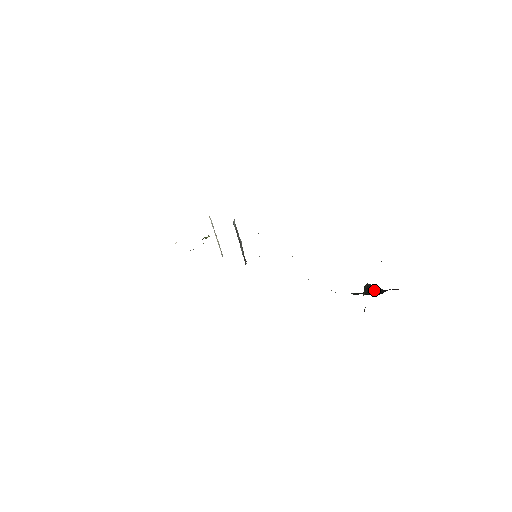
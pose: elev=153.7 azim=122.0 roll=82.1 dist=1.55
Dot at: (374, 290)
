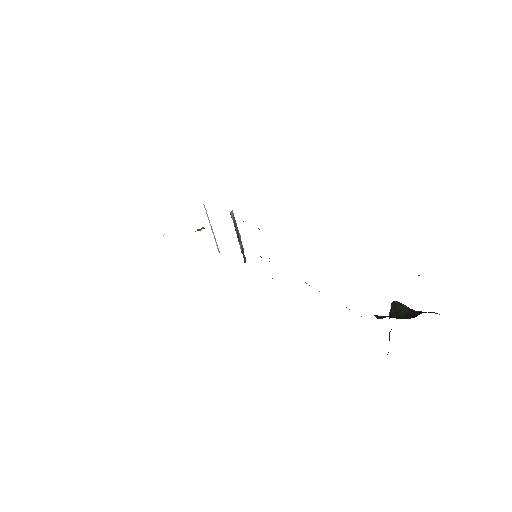
Dot at: (404, 311)
